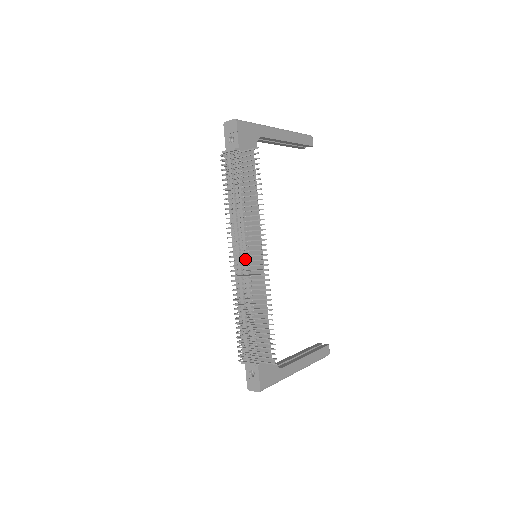
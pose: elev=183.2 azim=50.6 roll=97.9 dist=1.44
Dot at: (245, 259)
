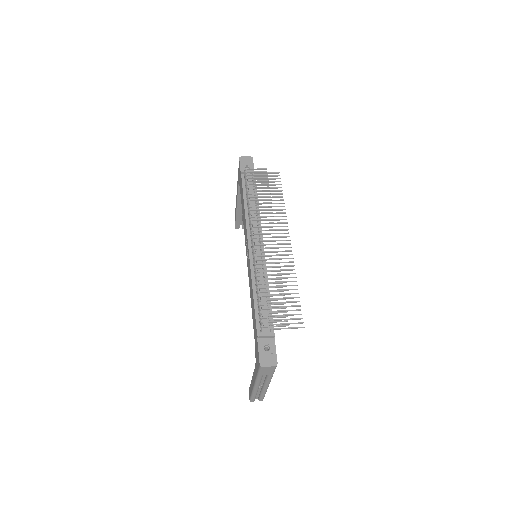
Dot at: (262, 246)
